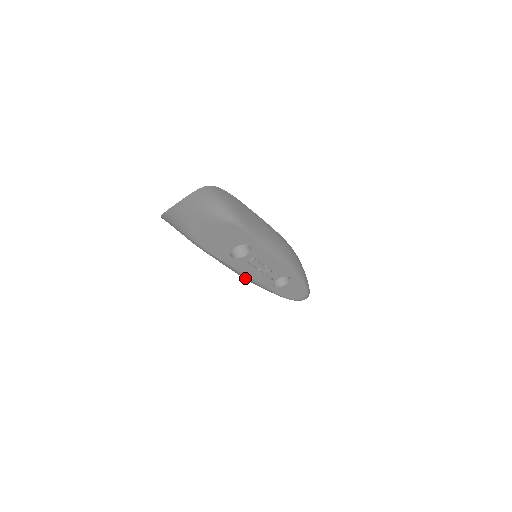
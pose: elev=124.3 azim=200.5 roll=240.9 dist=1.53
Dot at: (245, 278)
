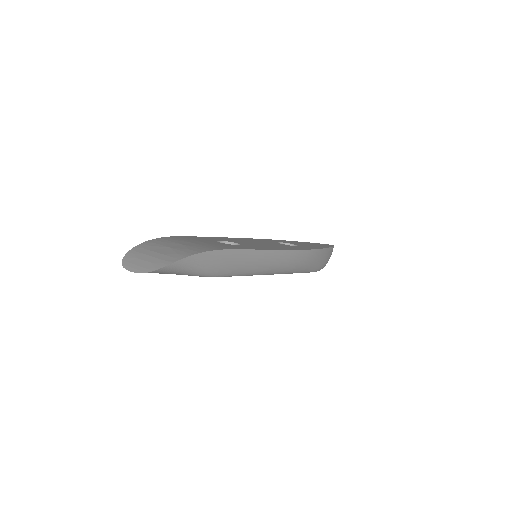
Dot at: occluded
